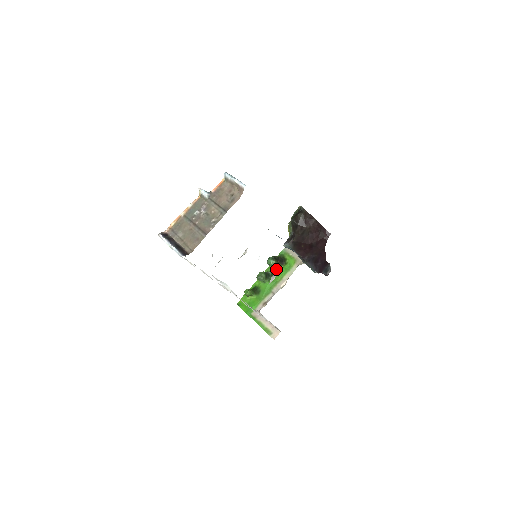
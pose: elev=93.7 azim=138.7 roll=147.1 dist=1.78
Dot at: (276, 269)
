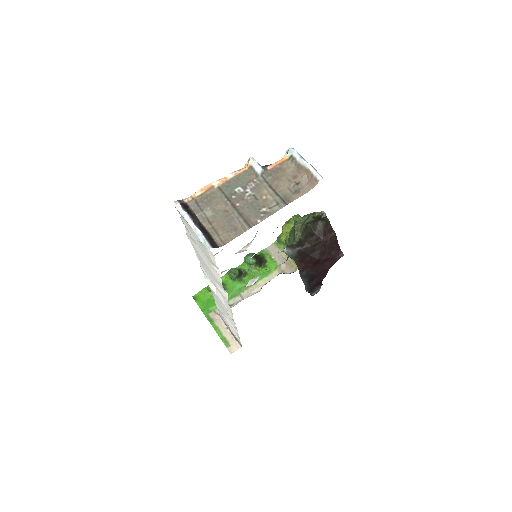
Dot at: (252, 269)
